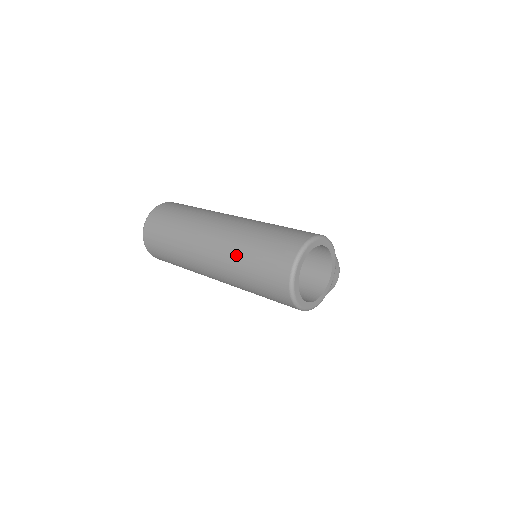
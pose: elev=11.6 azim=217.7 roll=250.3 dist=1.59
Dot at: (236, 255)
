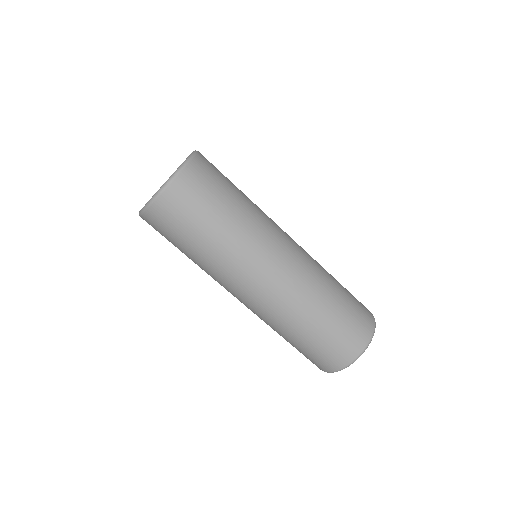
Dot at: (304, 313)
